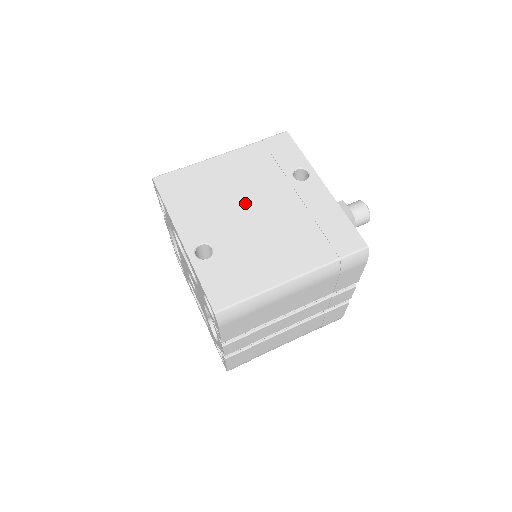
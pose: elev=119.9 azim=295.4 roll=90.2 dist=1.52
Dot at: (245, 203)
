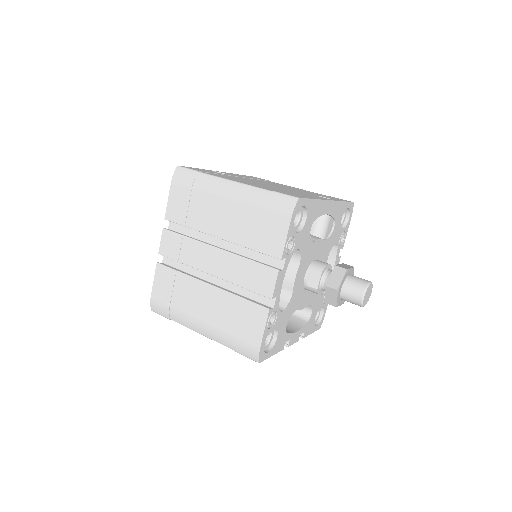
Dot at: (273, 185)
